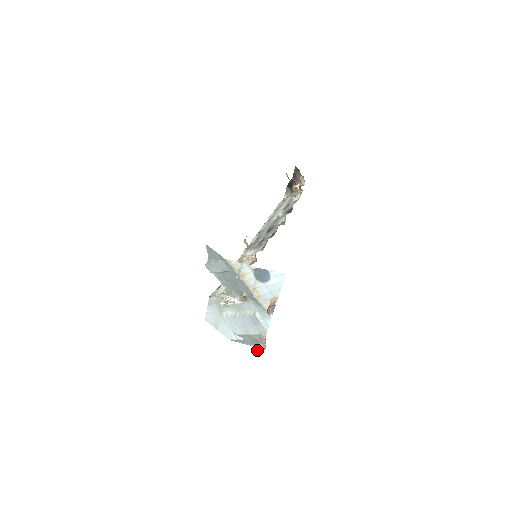
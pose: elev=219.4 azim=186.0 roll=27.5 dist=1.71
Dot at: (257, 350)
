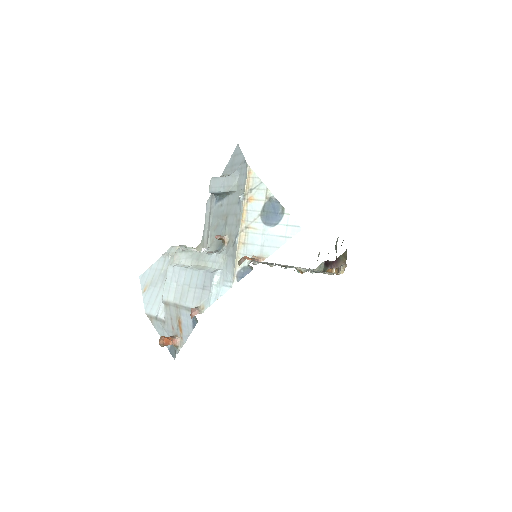
Dot at: (169, 339)
